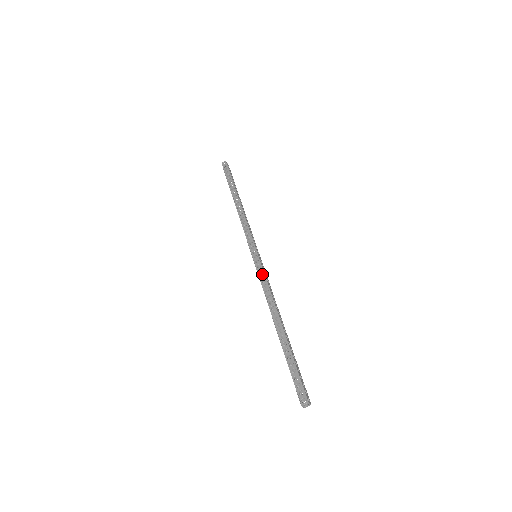
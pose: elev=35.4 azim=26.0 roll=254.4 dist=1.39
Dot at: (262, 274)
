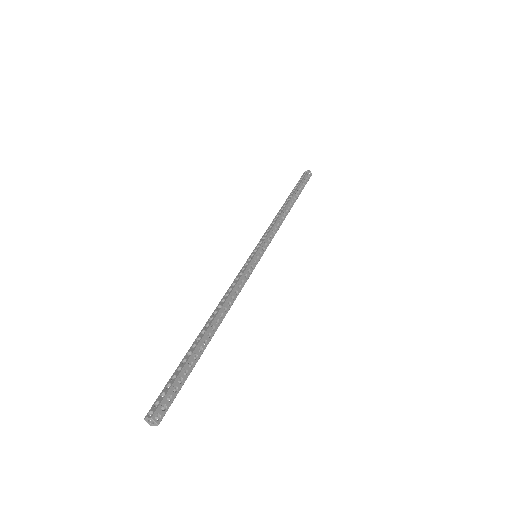
Dot at: (242, 272)
